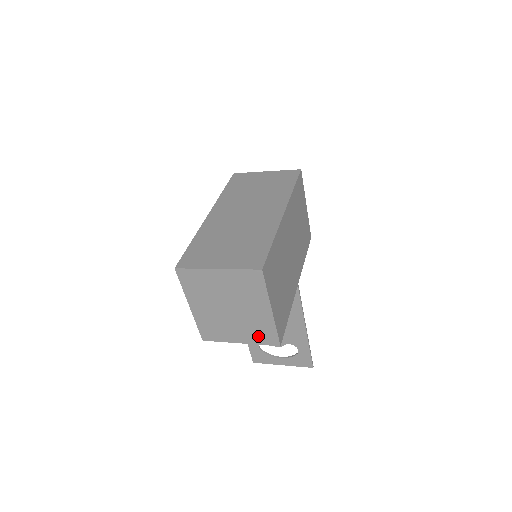
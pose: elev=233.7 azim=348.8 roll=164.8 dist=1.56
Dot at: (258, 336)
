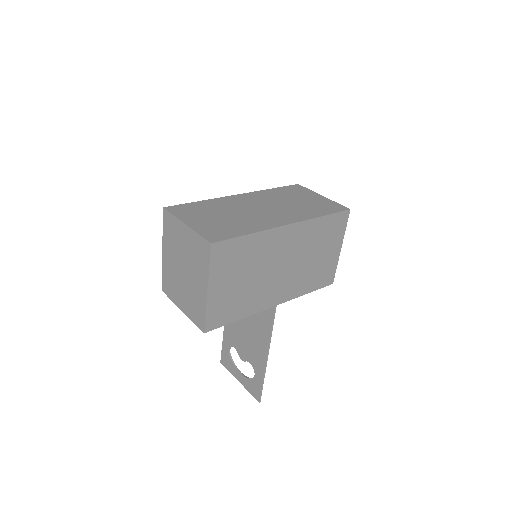
Dot at: (193, 311)
